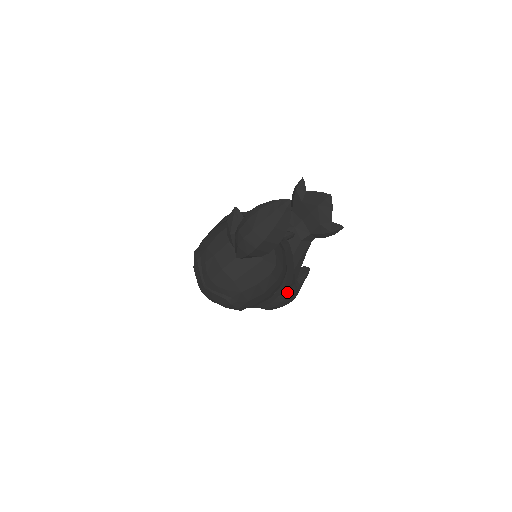
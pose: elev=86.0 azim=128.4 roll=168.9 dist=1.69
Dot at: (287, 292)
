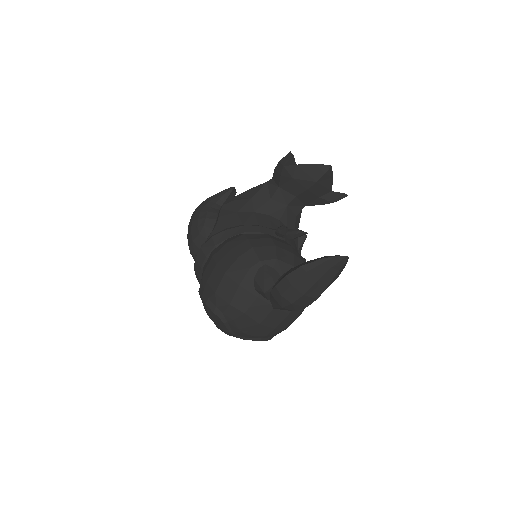
Dot at: occluded
